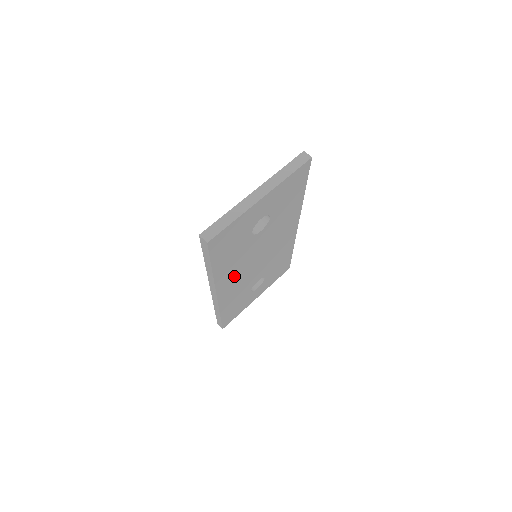
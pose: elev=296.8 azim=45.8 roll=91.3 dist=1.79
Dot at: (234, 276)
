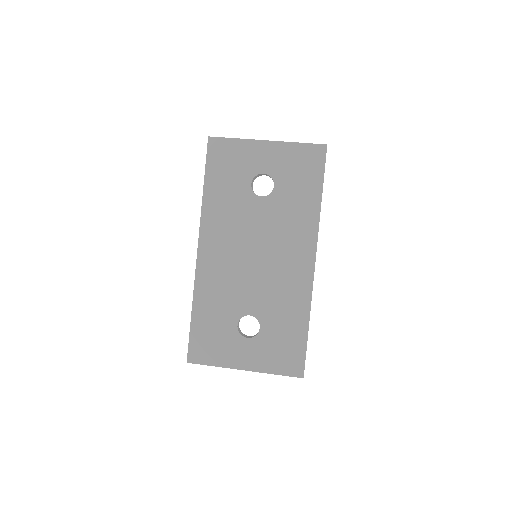
Dot at: (222, 242)
